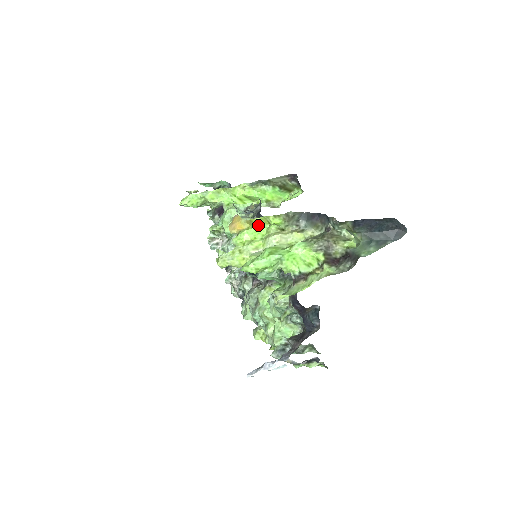
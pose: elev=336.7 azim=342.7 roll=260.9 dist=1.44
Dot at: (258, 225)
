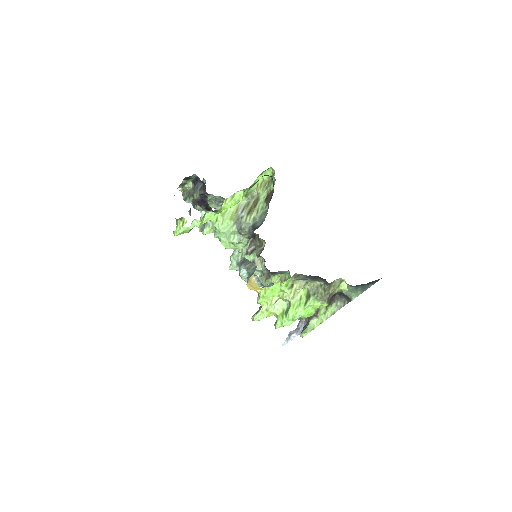
Dot at: (273, 287)
